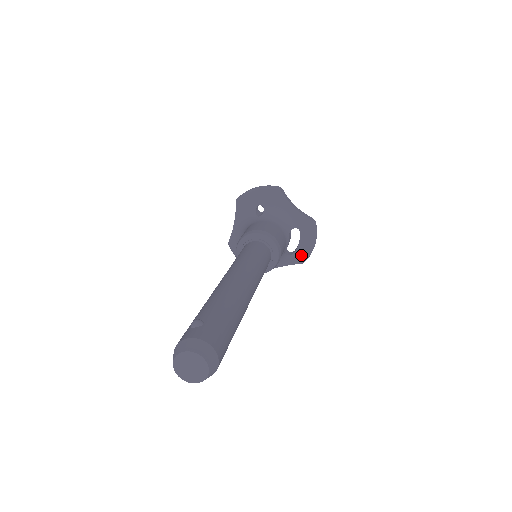
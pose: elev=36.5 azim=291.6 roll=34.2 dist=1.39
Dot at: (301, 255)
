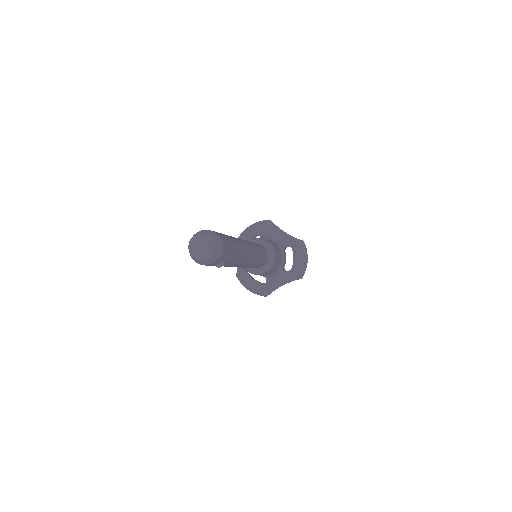
Dot at: (297, 271)
